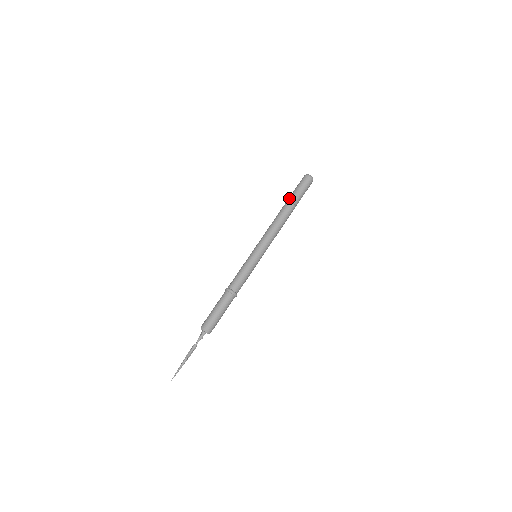
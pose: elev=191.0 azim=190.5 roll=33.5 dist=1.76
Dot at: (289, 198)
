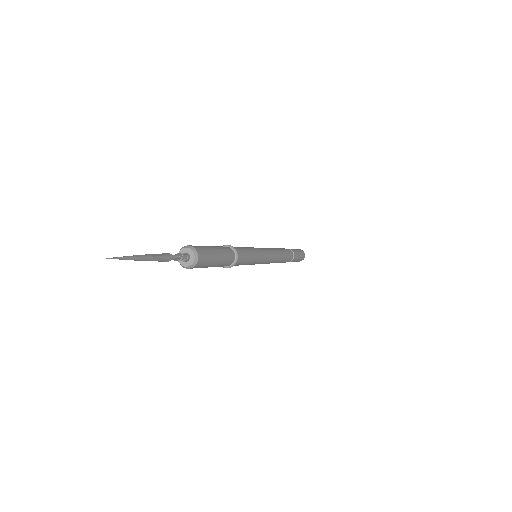
Dot at: occluded
